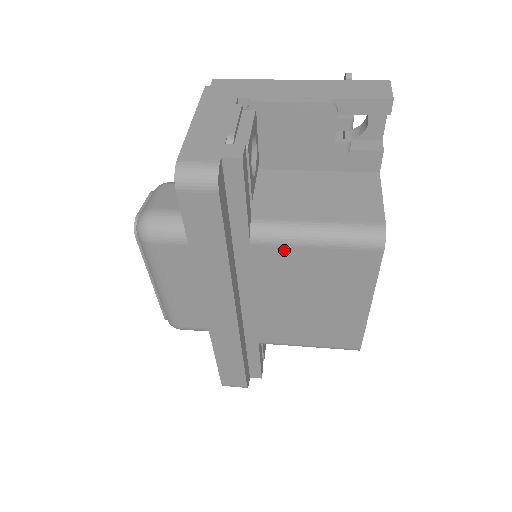
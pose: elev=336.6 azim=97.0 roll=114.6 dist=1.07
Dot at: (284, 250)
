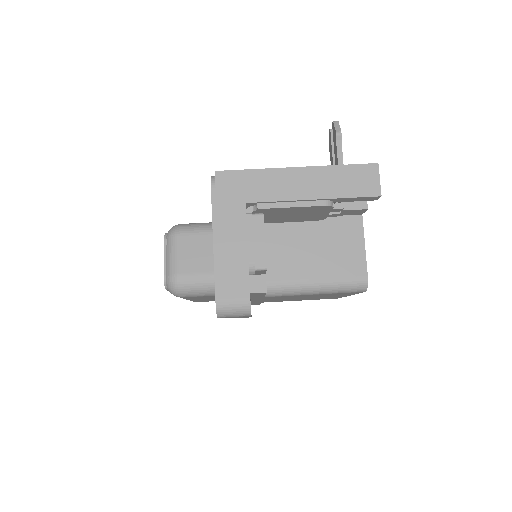
Dot at: (290, 296)
